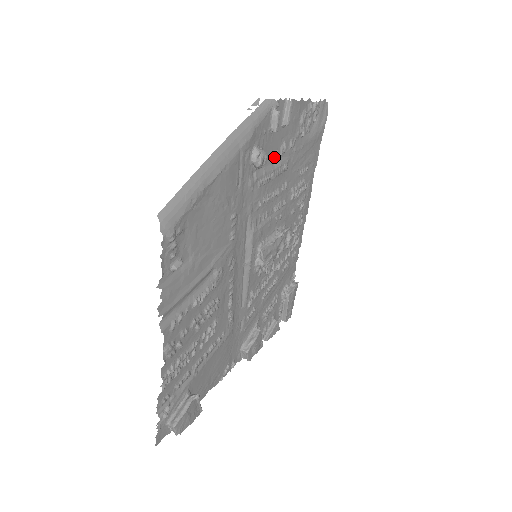
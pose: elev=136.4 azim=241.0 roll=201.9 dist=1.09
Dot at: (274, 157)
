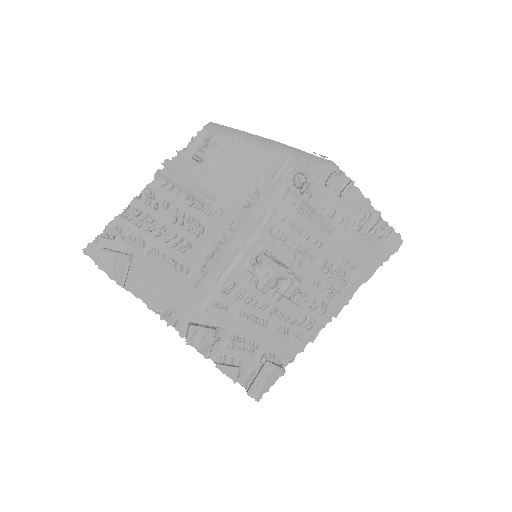
Dot at: (319, 208)
